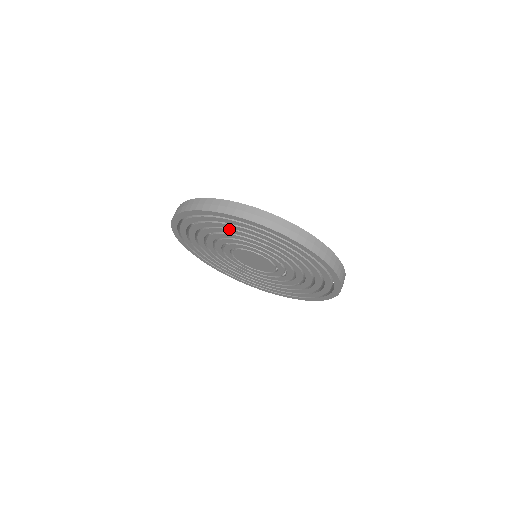
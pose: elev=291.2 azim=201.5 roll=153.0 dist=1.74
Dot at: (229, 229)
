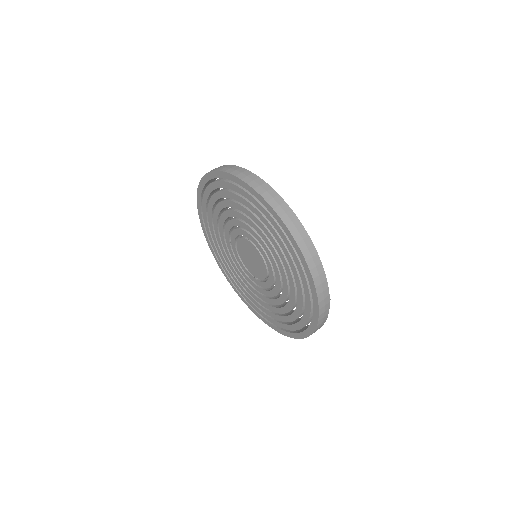
Dot at: (216, 205)
